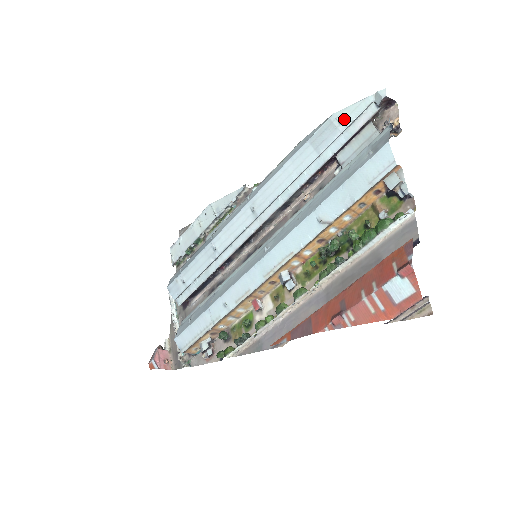
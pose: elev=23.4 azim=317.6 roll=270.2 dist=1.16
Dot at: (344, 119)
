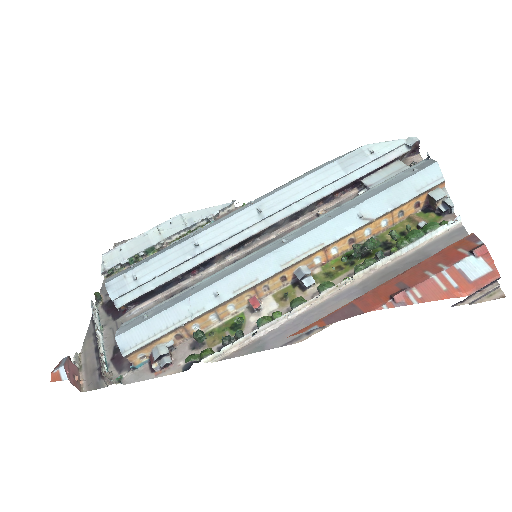
Dot at: (376, 151)
